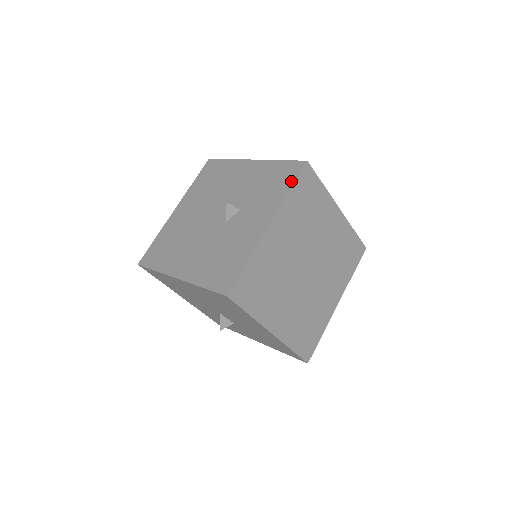
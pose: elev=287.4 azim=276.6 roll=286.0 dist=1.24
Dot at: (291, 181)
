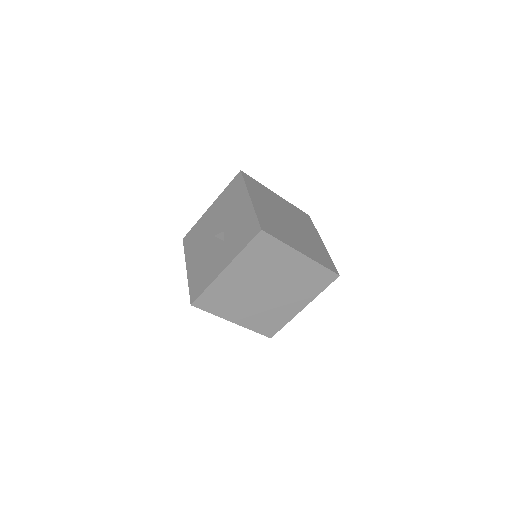
Dot at: (247, 241)
